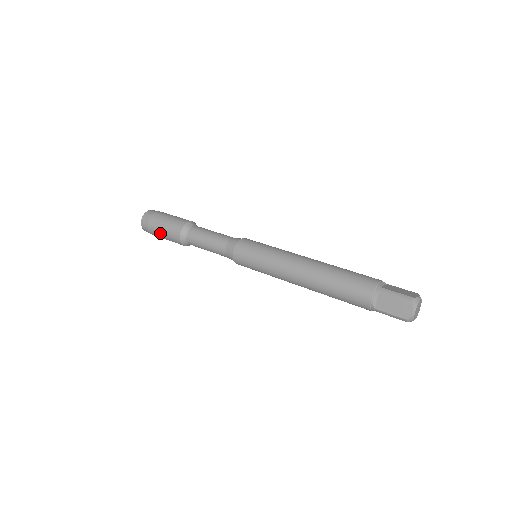
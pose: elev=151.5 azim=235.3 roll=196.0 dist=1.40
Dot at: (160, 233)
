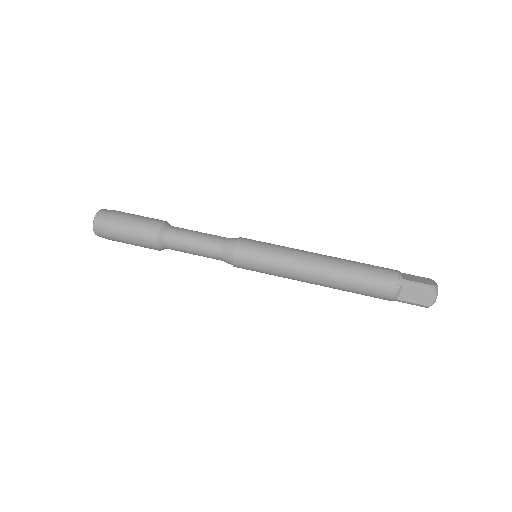
Dot at: (125, 239)
